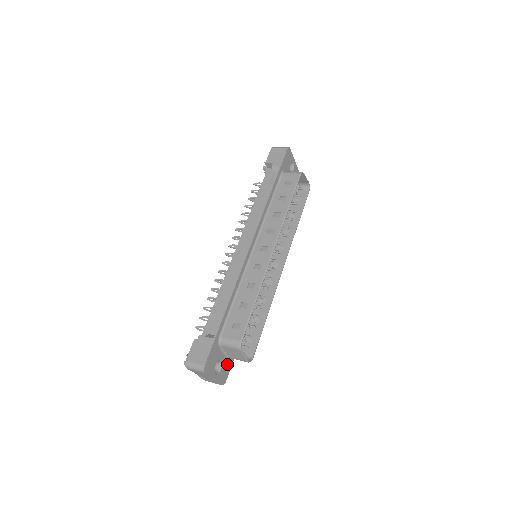
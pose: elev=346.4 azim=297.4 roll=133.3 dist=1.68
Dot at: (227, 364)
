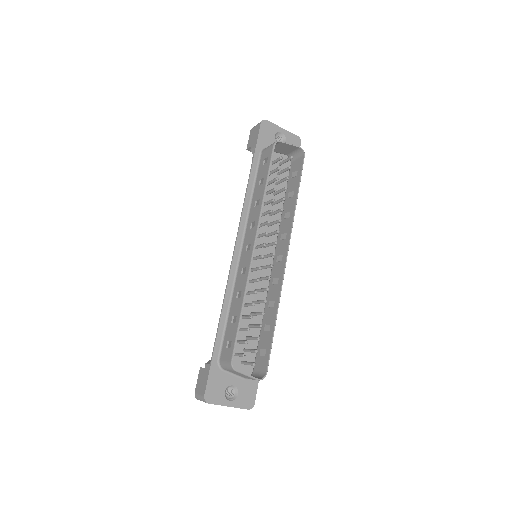
Dot at: (248, 385)
